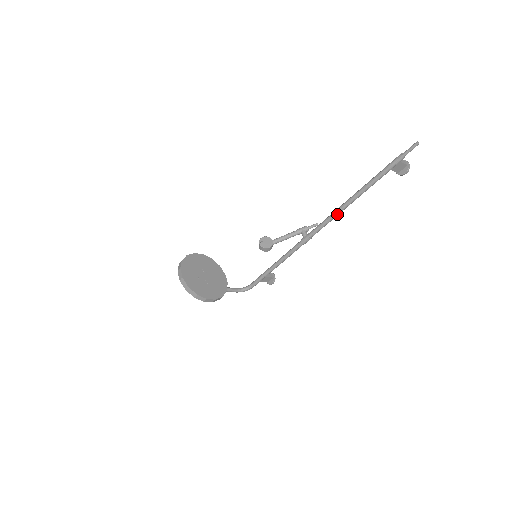
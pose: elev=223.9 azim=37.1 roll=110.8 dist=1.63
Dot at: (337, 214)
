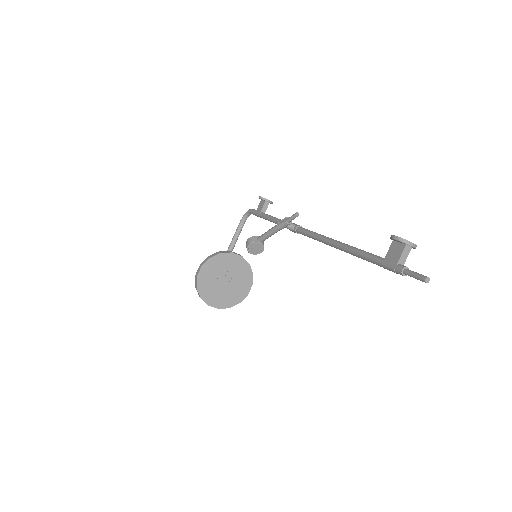
Dot at: occluded
